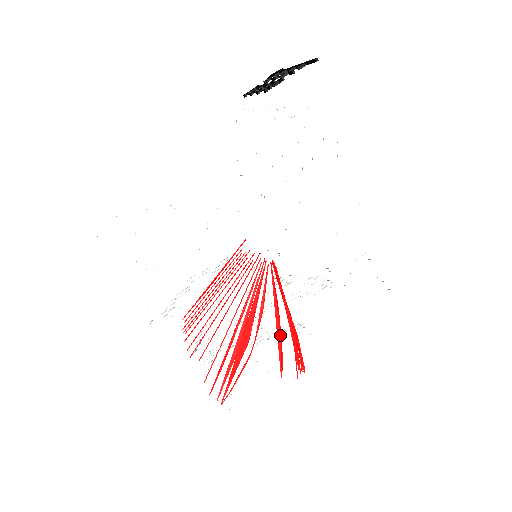
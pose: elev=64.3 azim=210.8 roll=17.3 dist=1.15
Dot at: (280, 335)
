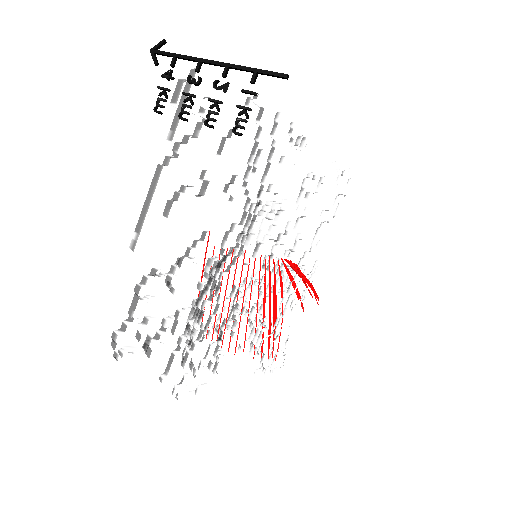
Dot at: (298, 292)
